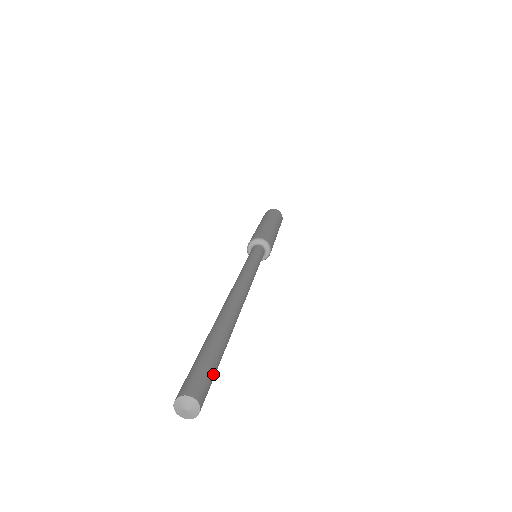
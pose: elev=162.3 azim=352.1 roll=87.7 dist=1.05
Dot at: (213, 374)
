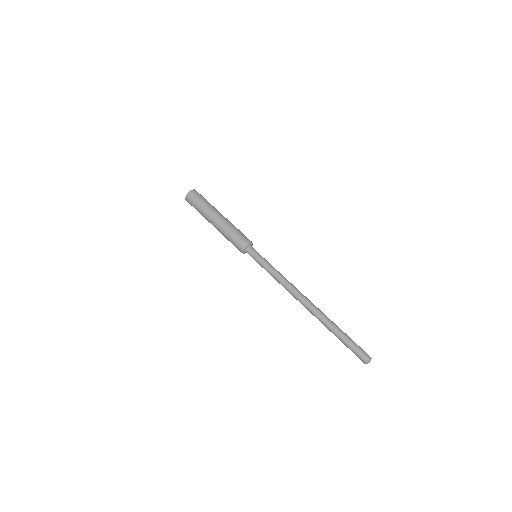
Dot at: (357, 345)
